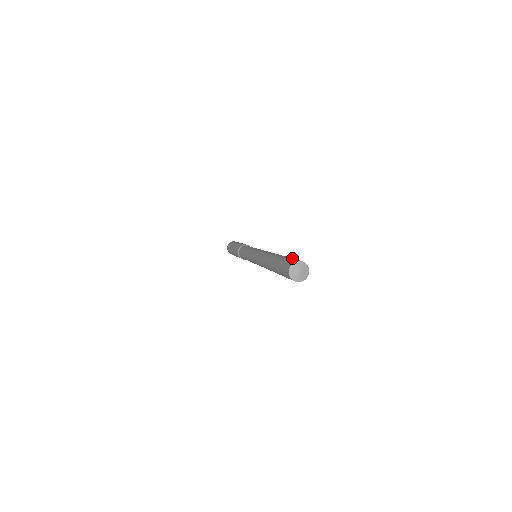
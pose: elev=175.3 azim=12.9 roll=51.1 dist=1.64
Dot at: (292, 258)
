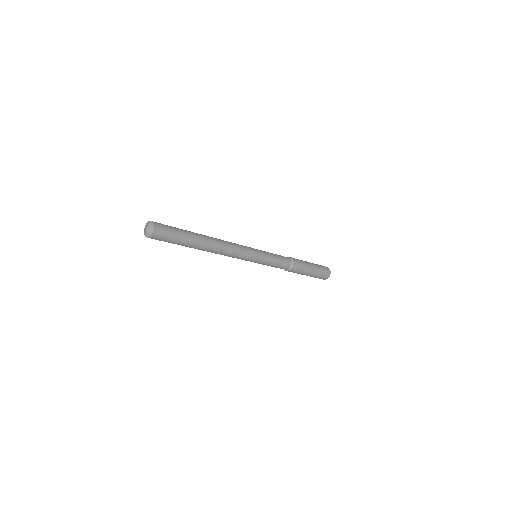
Dot at: (170, 226)
